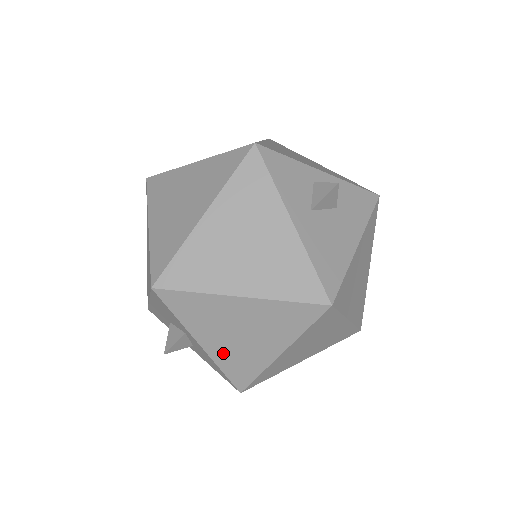
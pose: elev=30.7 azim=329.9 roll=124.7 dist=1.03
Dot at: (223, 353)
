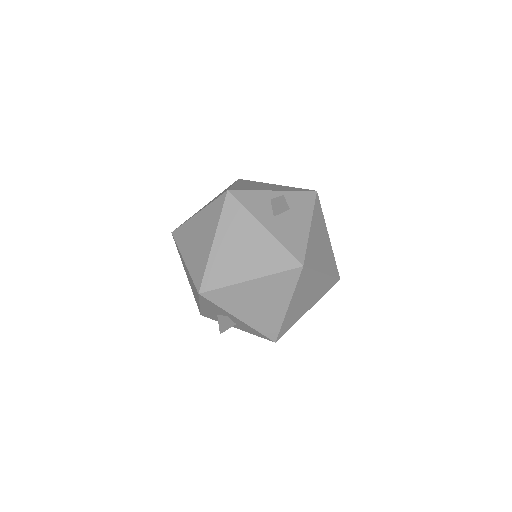
Dot at: (254, 319)
